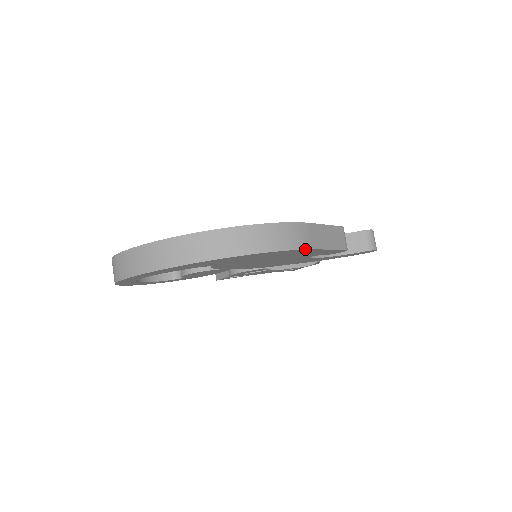
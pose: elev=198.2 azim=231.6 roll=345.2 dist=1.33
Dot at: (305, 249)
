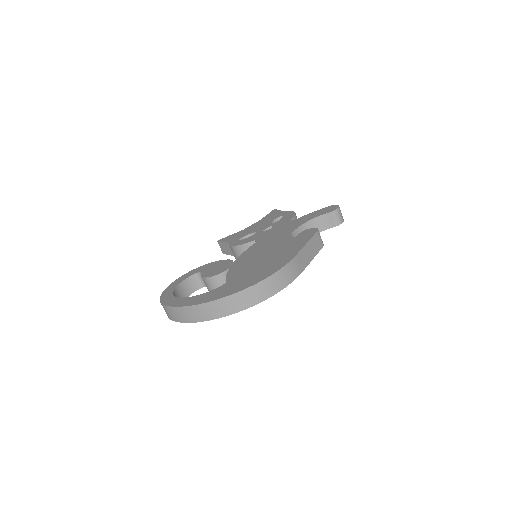
Dot at: occluded
